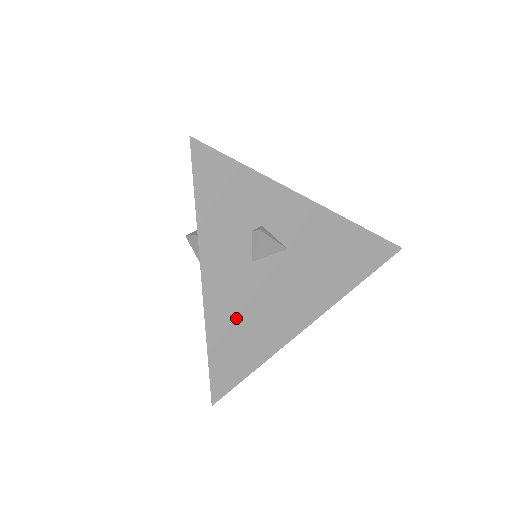
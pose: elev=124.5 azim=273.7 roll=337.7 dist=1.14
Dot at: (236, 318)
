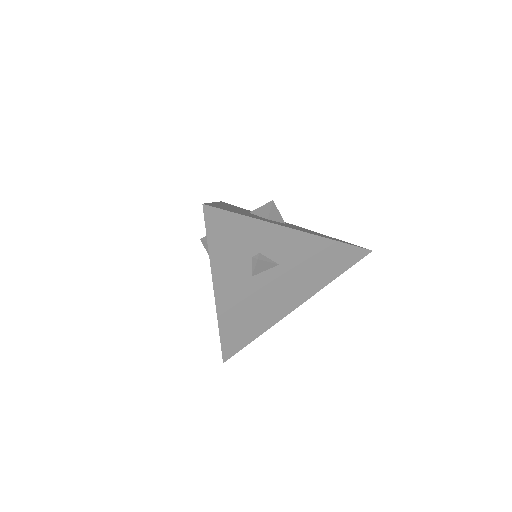
Dot at: (240, 312)
